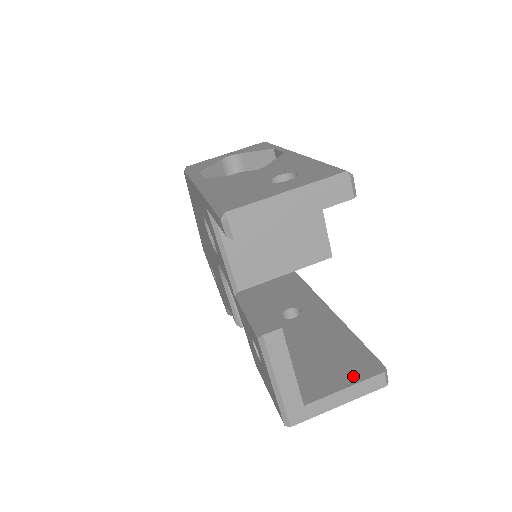
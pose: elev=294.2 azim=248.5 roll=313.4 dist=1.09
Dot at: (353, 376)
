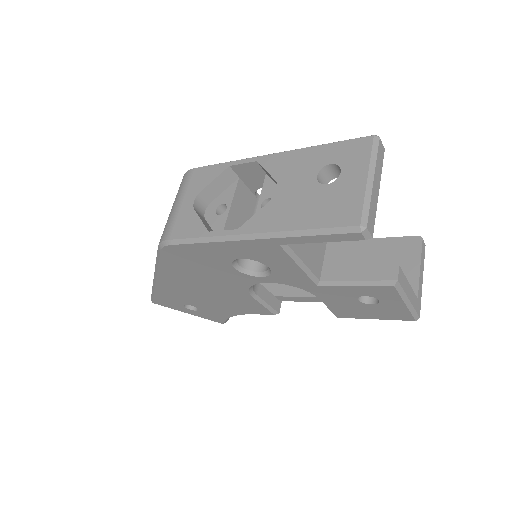
Dot at: (412, 258)
